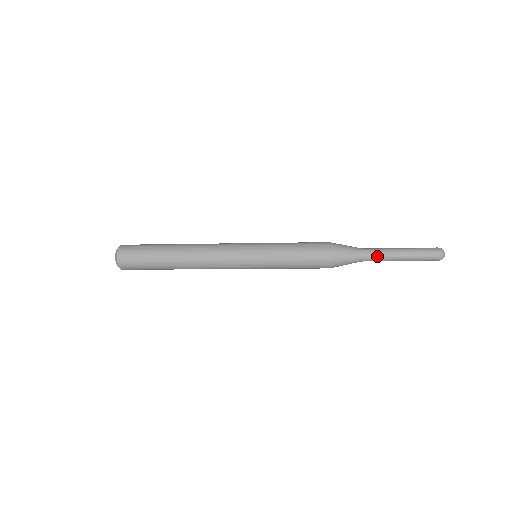
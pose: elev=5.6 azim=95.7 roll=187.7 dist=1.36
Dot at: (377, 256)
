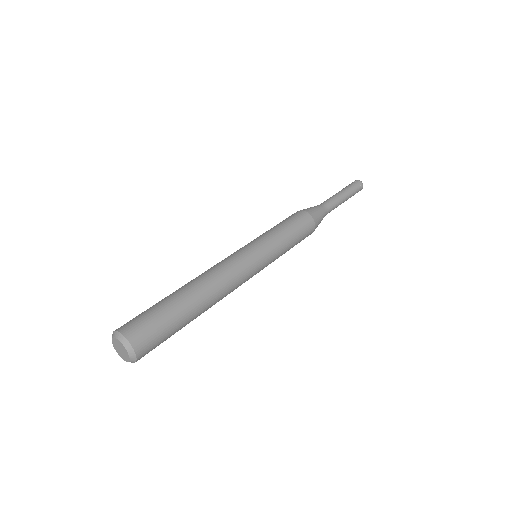
Dot at: occluded
